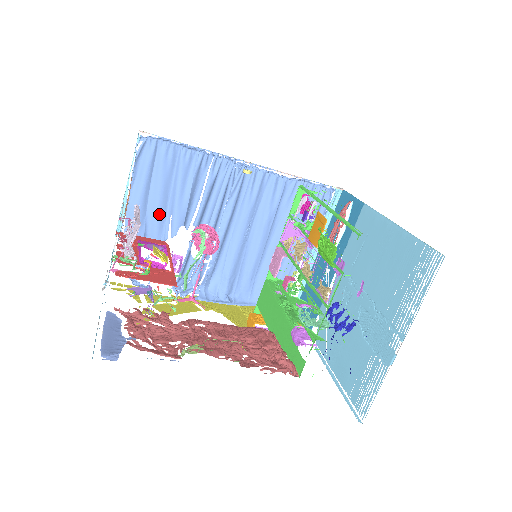
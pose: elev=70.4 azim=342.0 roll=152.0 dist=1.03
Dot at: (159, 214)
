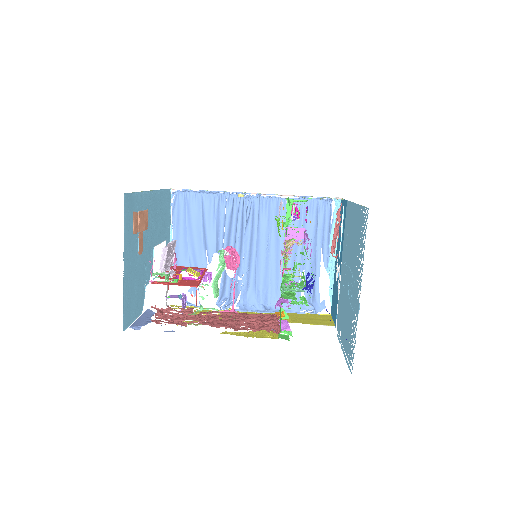
Dot at: (197, 247)
